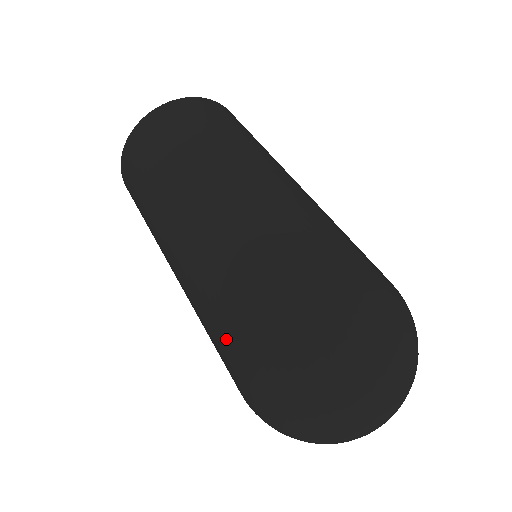
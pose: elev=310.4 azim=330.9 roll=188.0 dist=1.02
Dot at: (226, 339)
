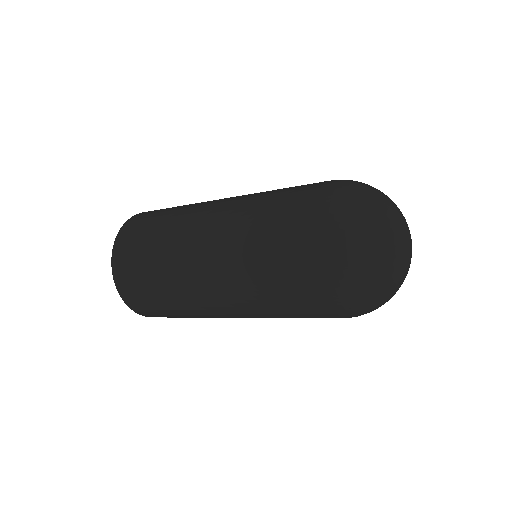
Dot at: (284, 241)
